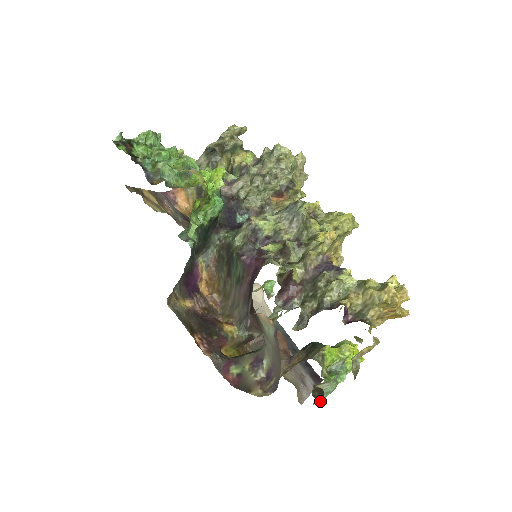
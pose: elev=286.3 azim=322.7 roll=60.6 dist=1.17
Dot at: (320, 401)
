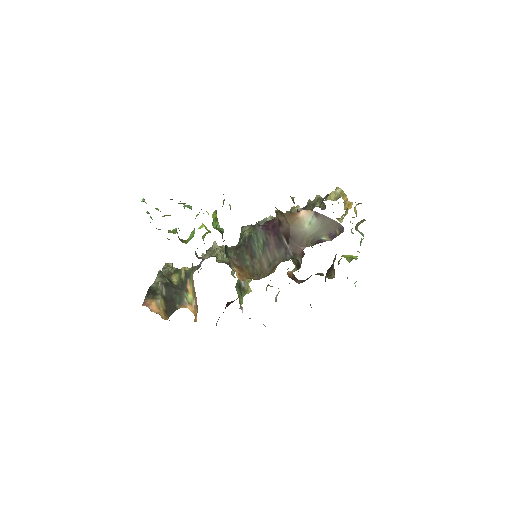
Dot at: occluded
